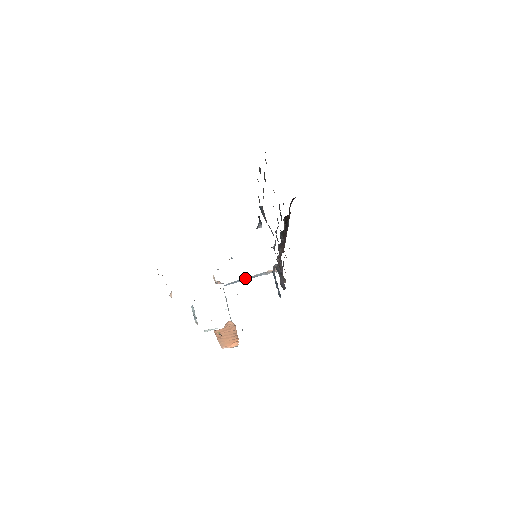
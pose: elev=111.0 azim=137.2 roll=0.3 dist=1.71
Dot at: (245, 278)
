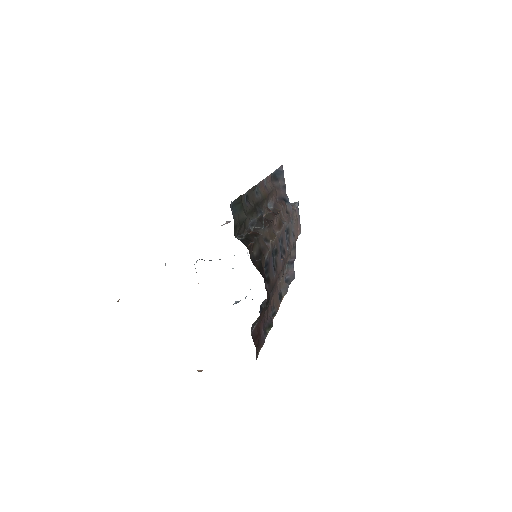
Dot at: occluded
